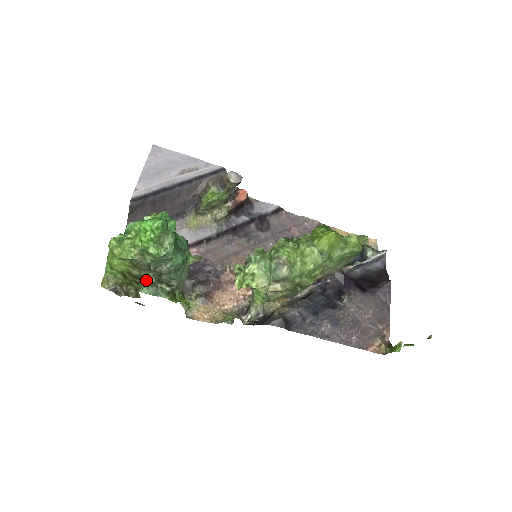
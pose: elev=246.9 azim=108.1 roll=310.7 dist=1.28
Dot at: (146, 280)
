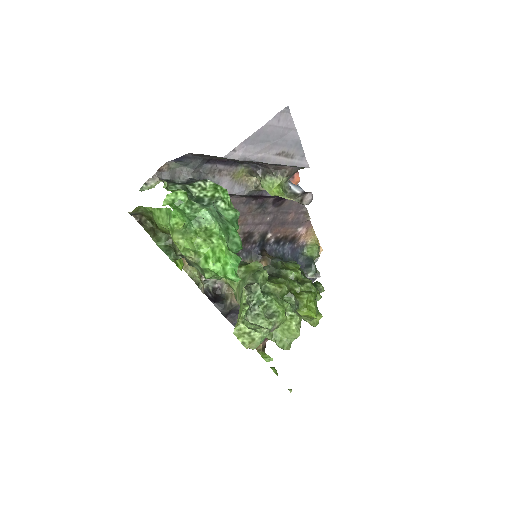
Dot at: (170, 239)
